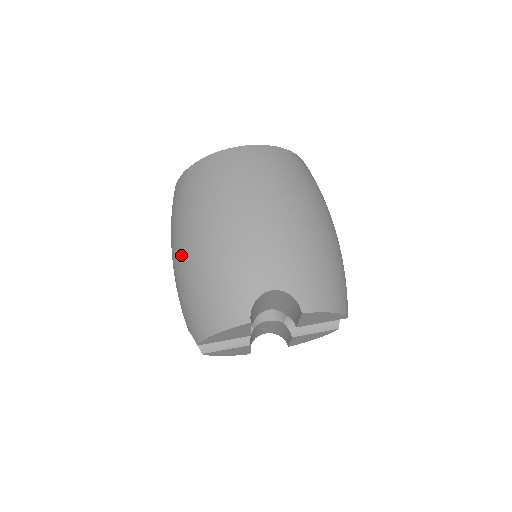
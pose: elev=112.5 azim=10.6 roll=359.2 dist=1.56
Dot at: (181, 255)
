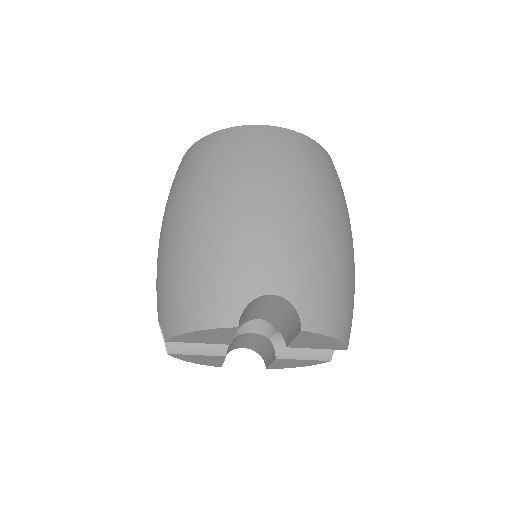
Dot at: (172, 231)
